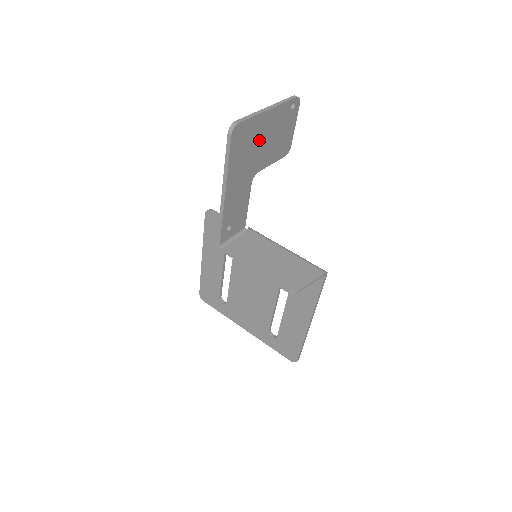
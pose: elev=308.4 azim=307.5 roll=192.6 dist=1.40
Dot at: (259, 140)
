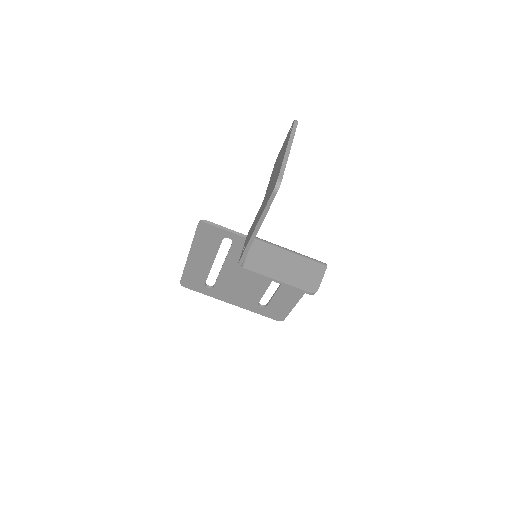
Dot at: occluded
